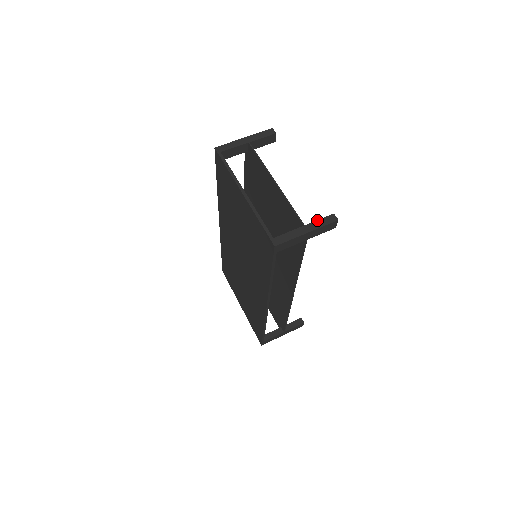
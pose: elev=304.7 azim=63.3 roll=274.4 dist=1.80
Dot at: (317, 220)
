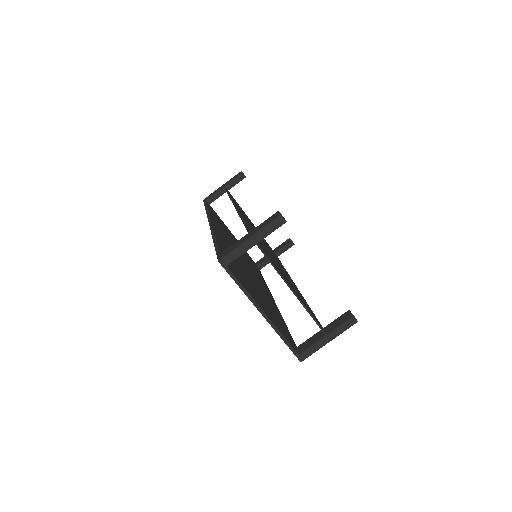
Dot at: (338, 327)
